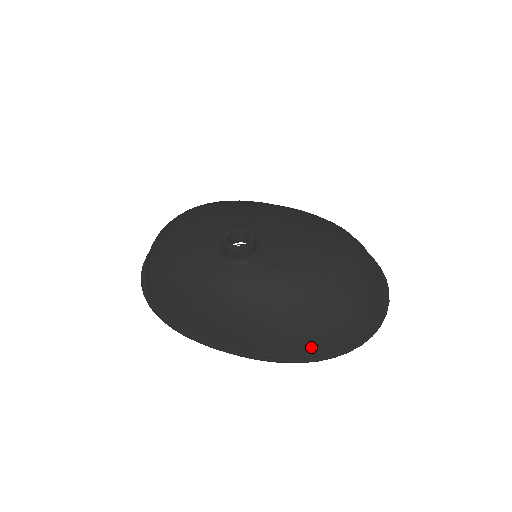
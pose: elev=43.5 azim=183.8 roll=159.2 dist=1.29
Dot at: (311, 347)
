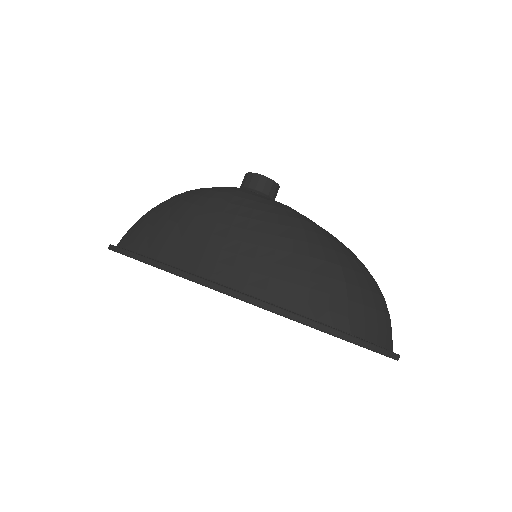
Dot at: (293, 296)
